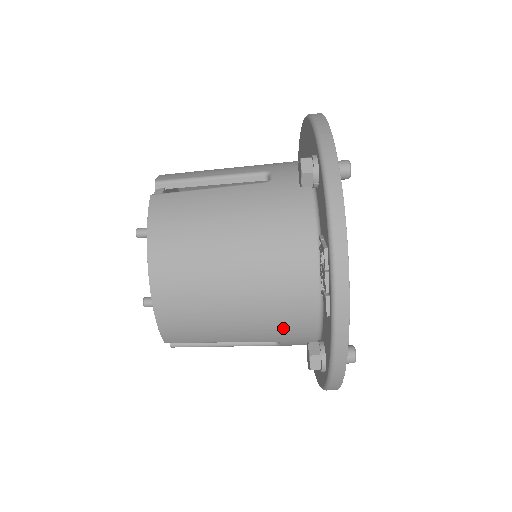
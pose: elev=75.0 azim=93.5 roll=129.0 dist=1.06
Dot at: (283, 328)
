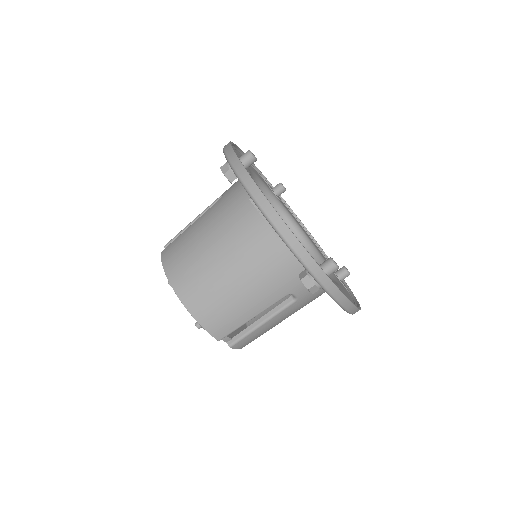
Dot at: (279, 277)
